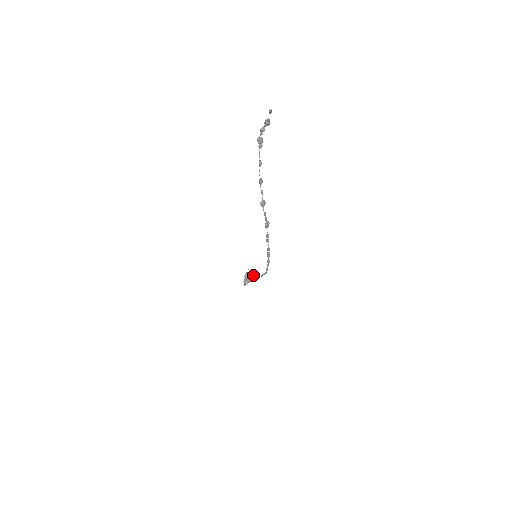
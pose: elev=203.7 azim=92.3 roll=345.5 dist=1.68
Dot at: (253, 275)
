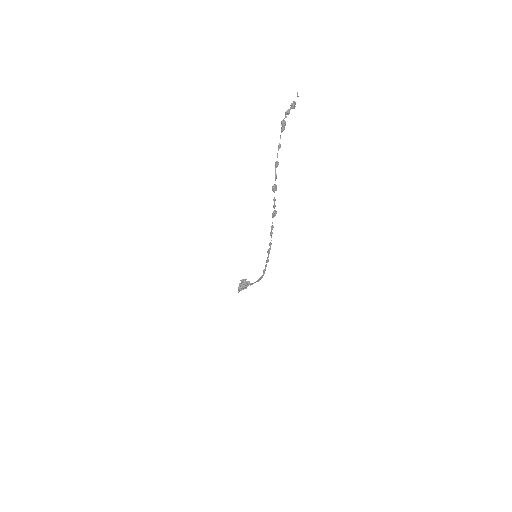
Dot at: (248, 282)
